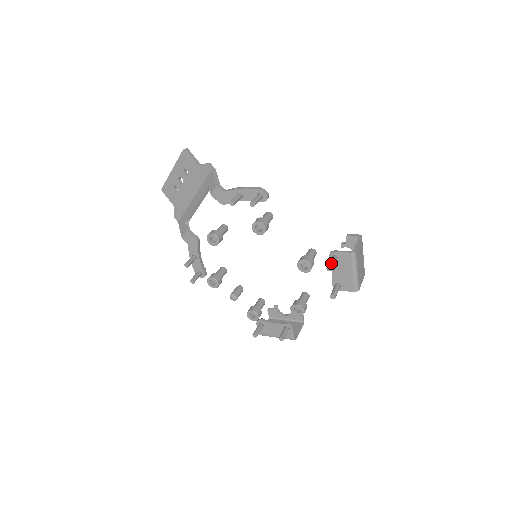
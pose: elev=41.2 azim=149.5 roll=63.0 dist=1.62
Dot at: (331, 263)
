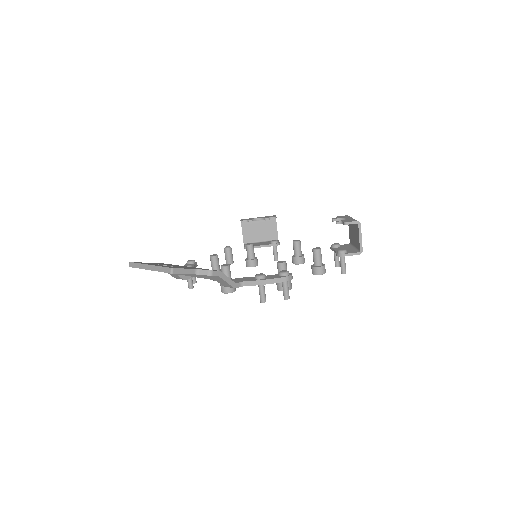
Dot at: (344, 269)
